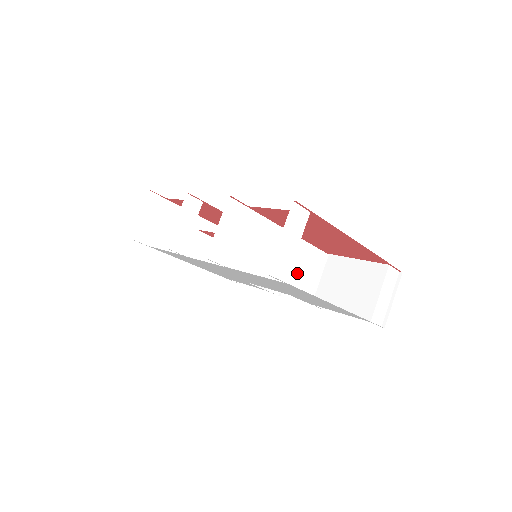
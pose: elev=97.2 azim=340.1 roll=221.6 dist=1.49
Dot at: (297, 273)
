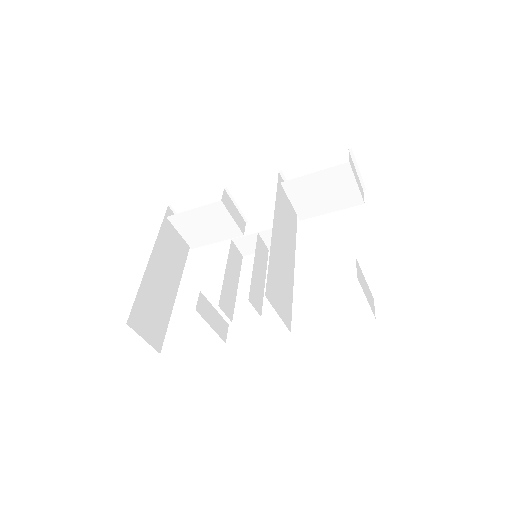
Dot at: (287, 228)
